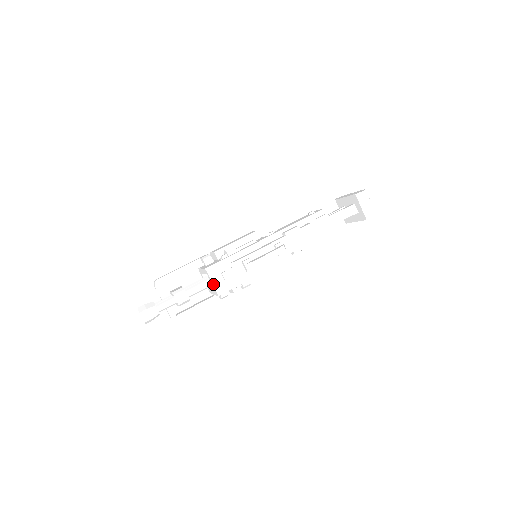
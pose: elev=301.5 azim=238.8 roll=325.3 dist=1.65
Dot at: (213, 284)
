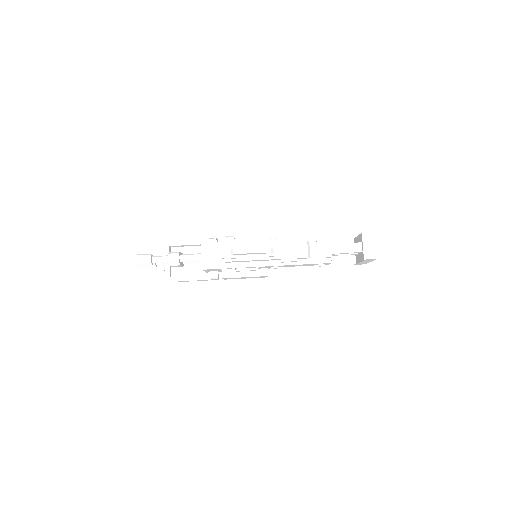
Dot at: (201, 257)
